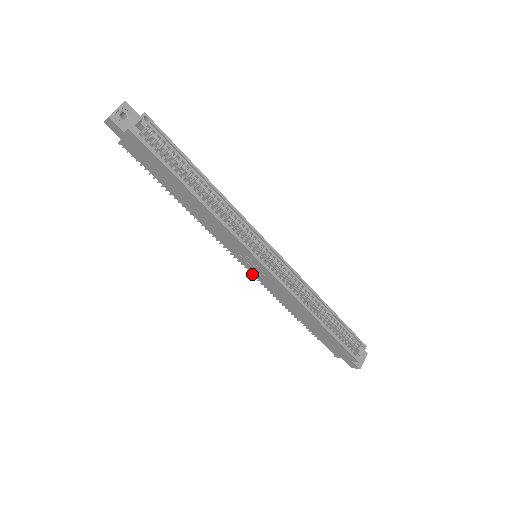
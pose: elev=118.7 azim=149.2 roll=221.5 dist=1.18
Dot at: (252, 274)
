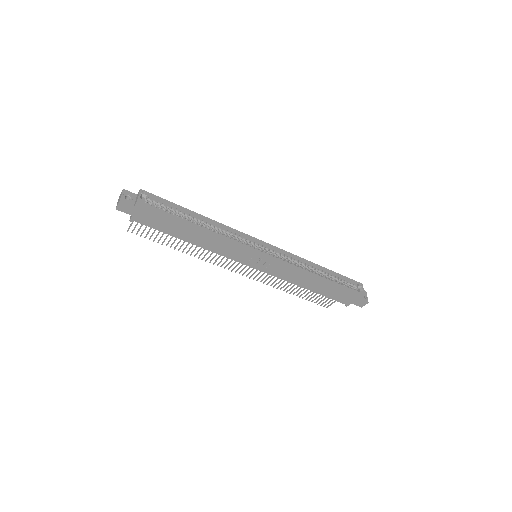
Dot at: (257, 280)
